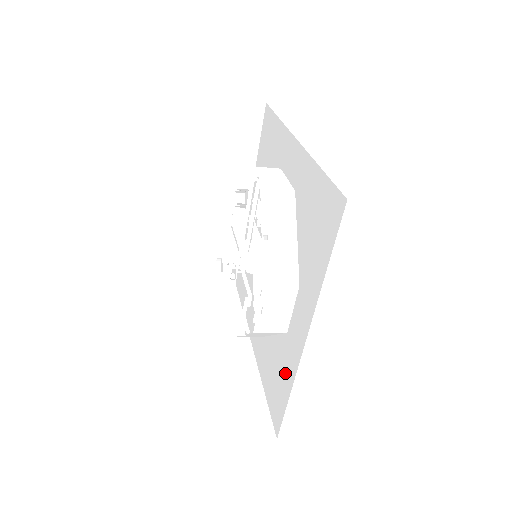
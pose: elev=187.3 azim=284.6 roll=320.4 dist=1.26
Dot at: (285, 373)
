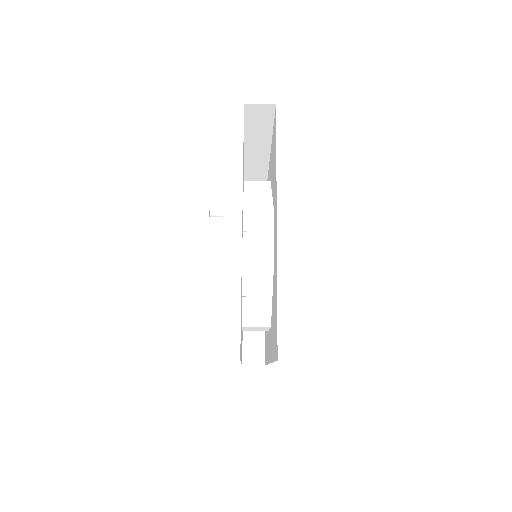
Dot at: (275, 288)
